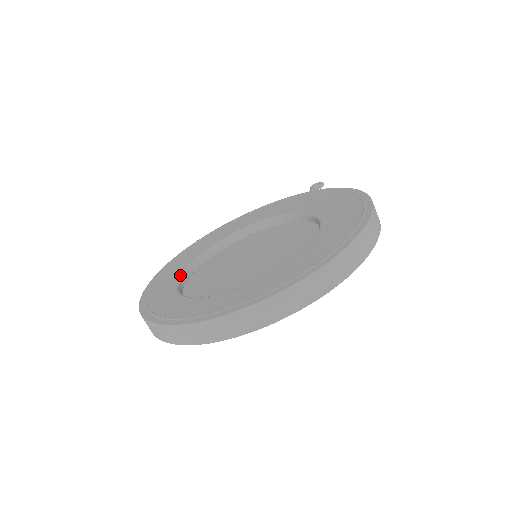
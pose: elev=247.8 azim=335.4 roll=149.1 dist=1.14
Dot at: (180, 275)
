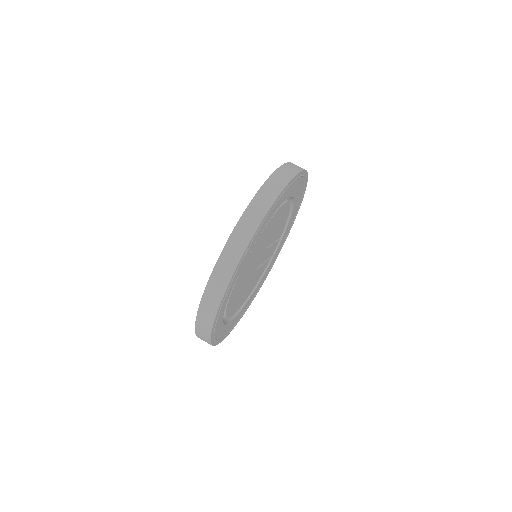
Dot at: occluded
